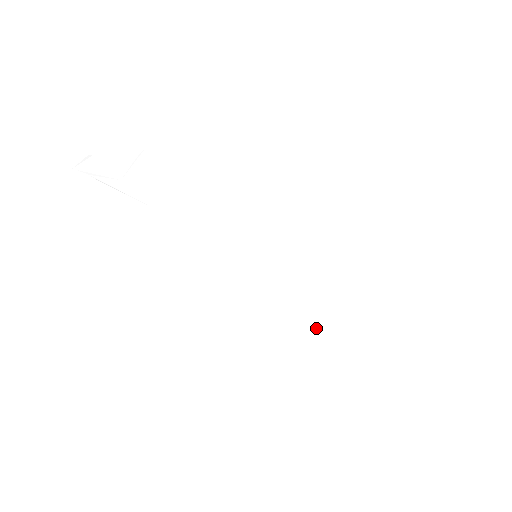
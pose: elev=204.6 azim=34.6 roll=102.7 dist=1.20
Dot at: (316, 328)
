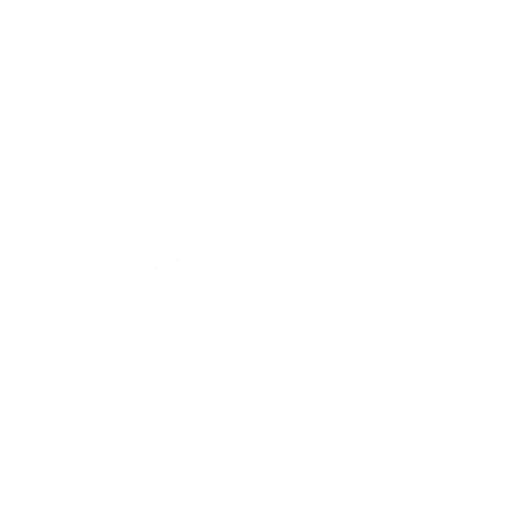
Dot at: (309, 259)
